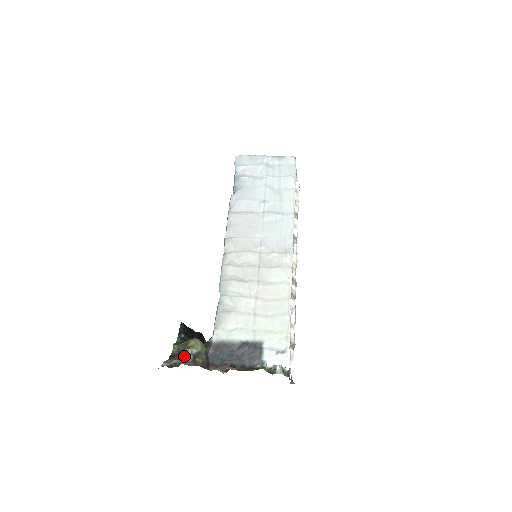
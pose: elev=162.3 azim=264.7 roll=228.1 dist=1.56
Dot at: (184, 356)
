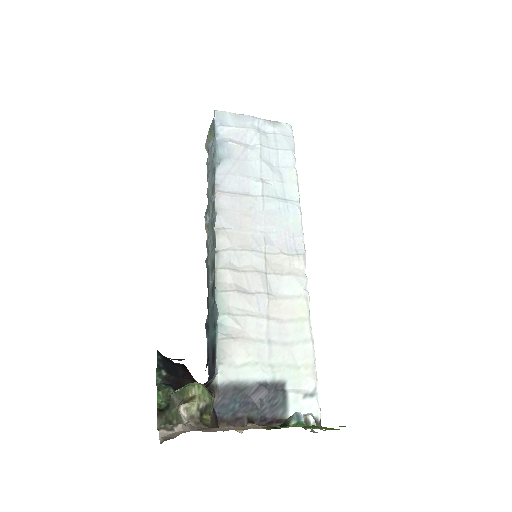
Dot at: (187, 414)
